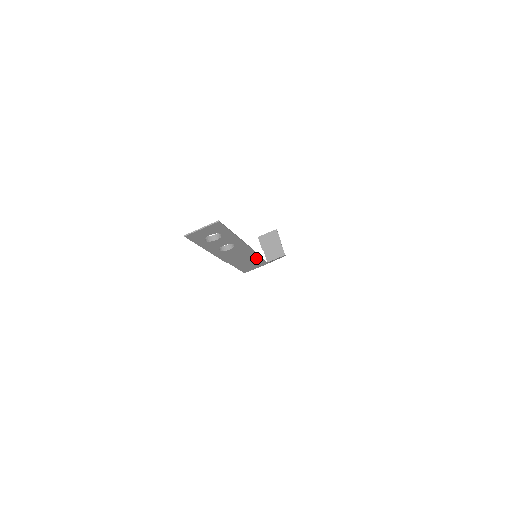
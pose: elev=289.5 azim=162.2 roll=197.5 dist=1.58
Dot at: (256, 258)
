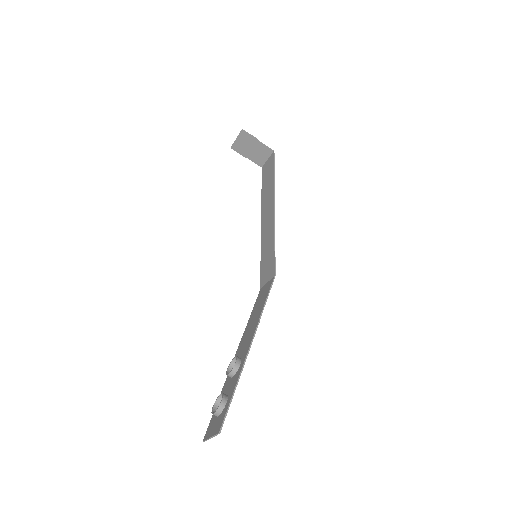
Dot at: (263, 304)
